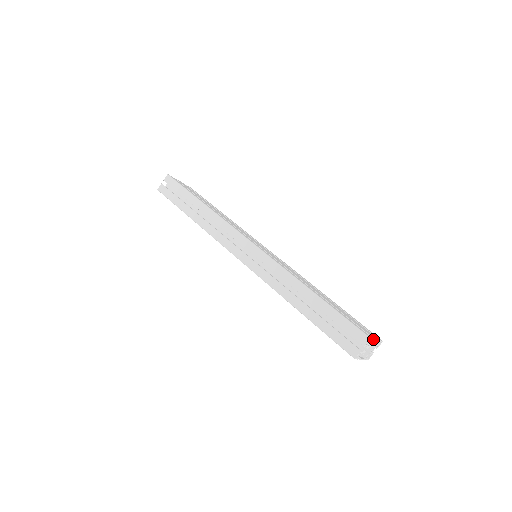
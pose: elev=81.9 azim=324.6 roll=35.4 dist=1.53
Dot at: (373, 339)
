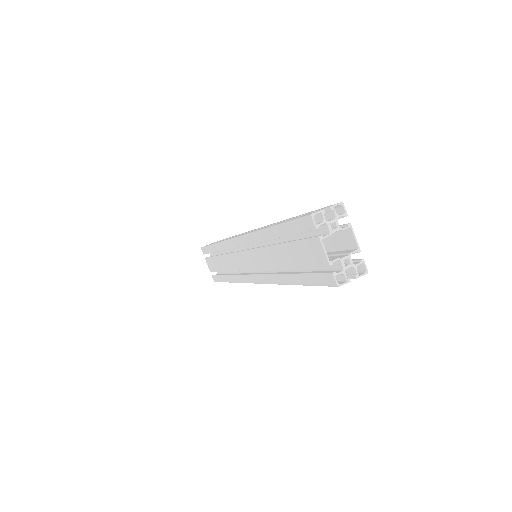
Dot at: (348, 223)
